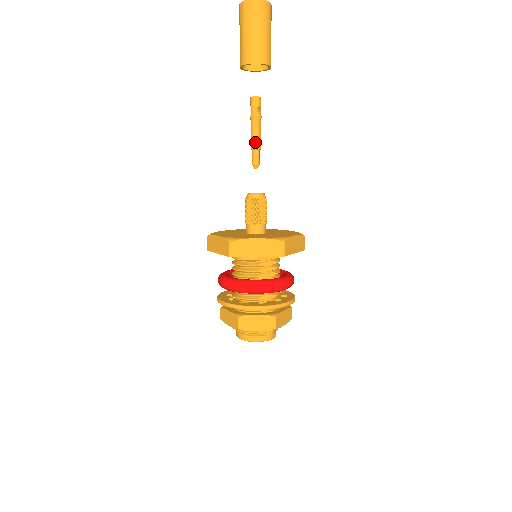
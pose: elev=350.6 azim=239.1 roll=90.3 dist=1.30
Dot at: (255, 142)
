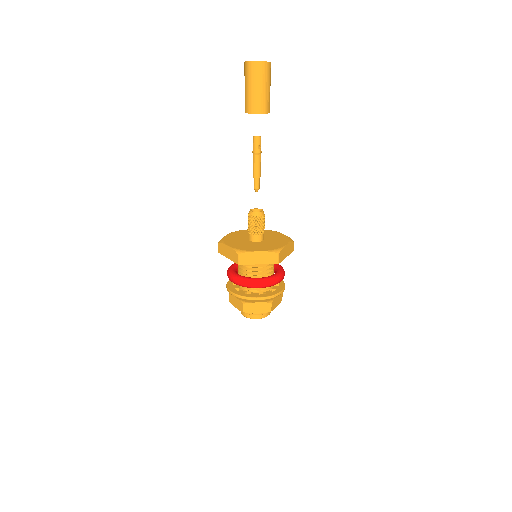
Dot at: (256, 172)
